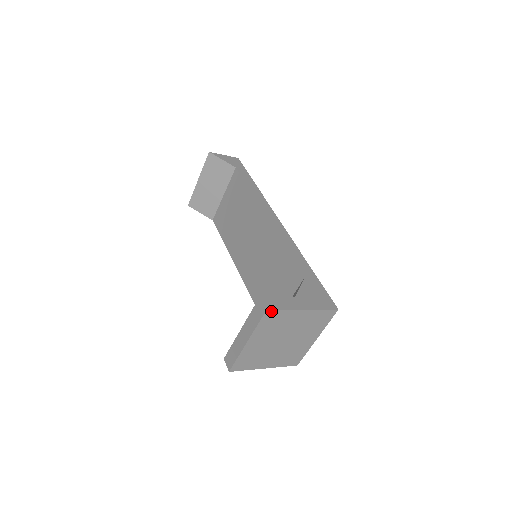
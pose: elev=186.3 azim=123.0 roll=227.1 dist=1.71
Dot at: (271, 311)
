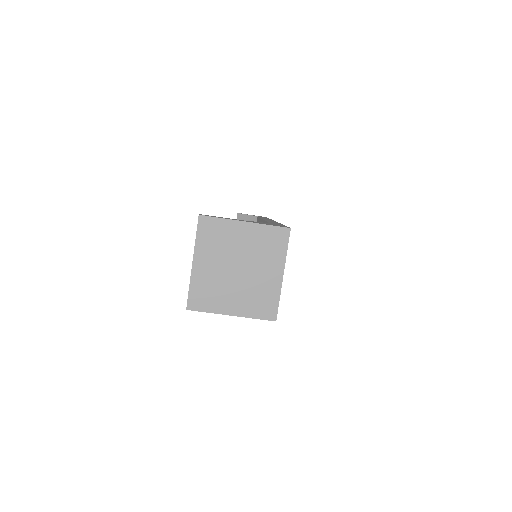
Dot at: (205, 217)
